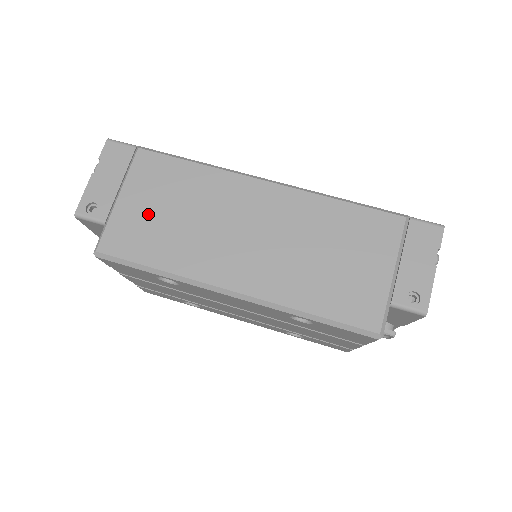
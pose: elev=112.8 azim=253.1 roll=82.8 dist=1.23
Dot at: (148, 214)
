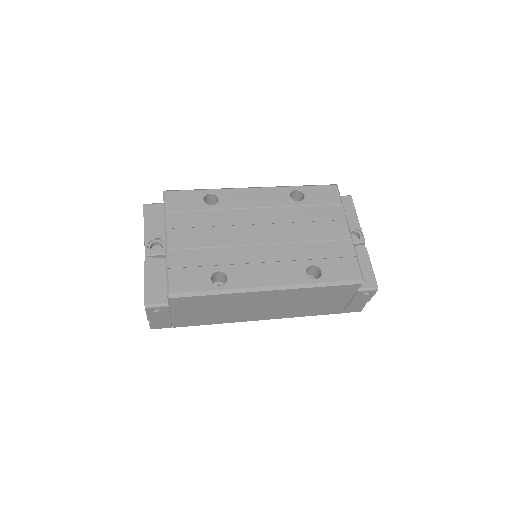
Dot at: occluded
